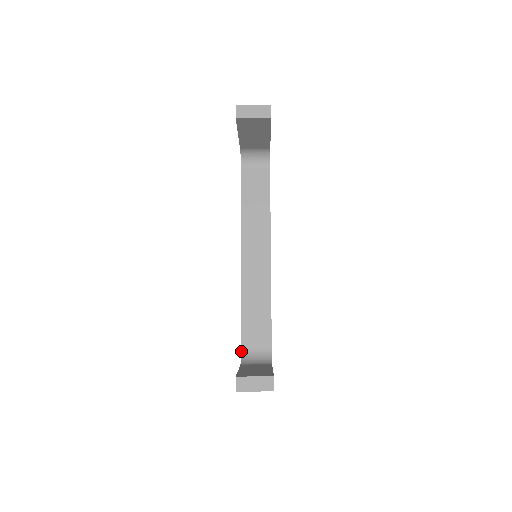
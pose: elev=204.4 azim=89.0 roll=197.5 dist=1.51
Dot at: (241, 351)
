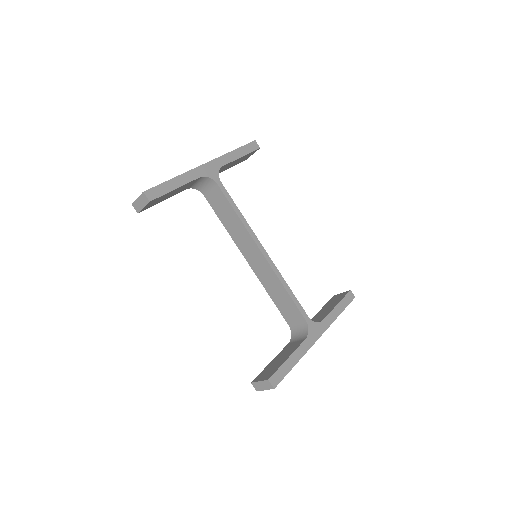
Dot at: (290, 328)
